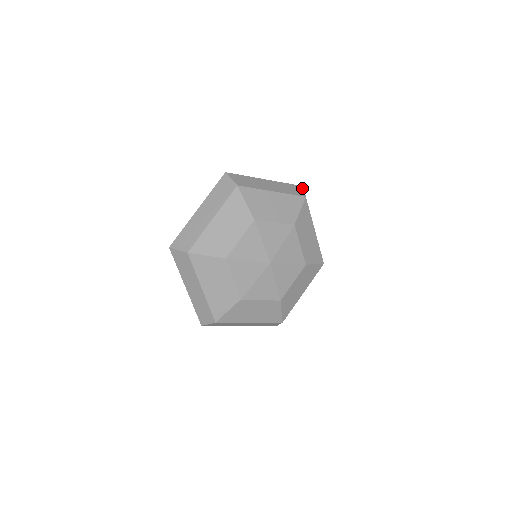
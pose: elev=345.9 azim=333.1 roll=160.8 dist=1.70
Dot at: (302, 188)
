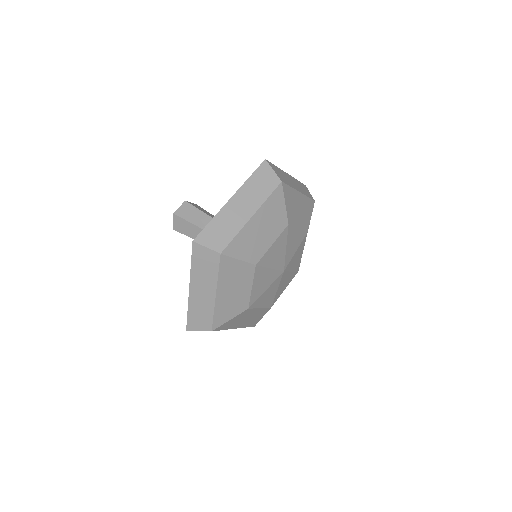
Dot at: (268, 166)
